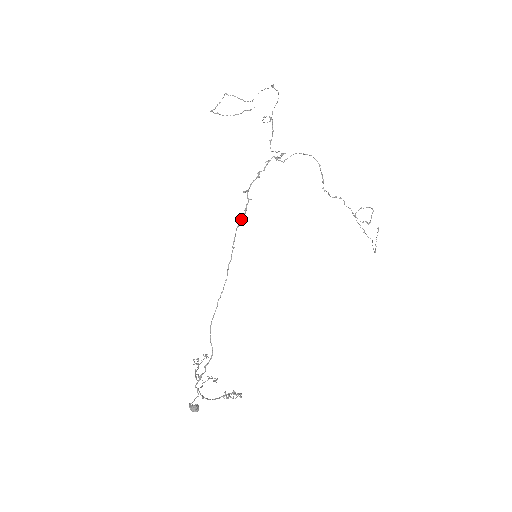
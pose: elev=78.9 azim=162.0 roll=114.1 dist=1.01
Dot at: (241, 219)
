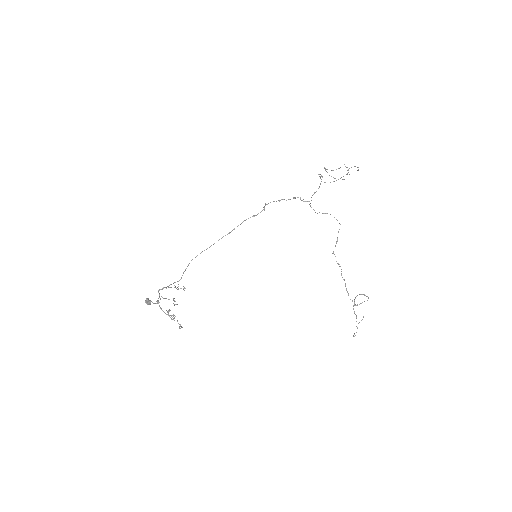
Dot at: (250, 217)
